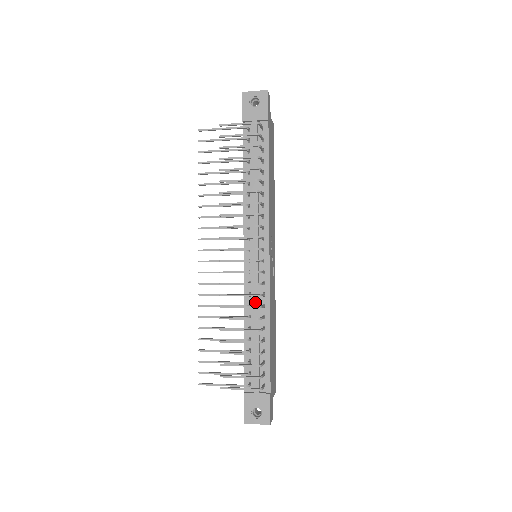
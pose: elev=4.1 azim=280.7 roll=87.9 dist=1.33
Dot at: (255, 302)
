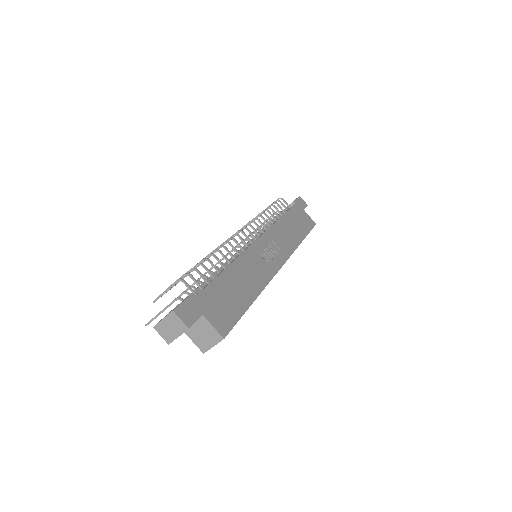
Dot at: (229, 259)
